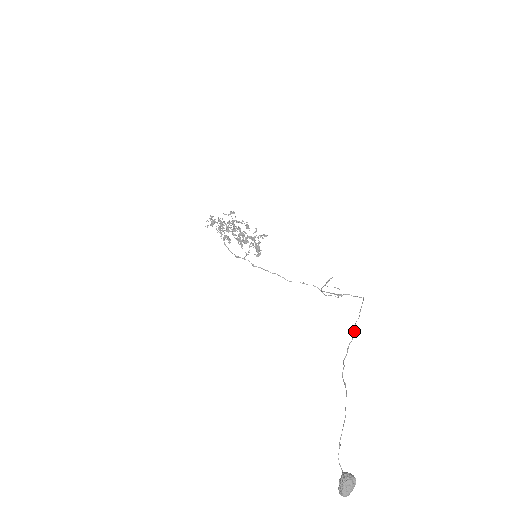
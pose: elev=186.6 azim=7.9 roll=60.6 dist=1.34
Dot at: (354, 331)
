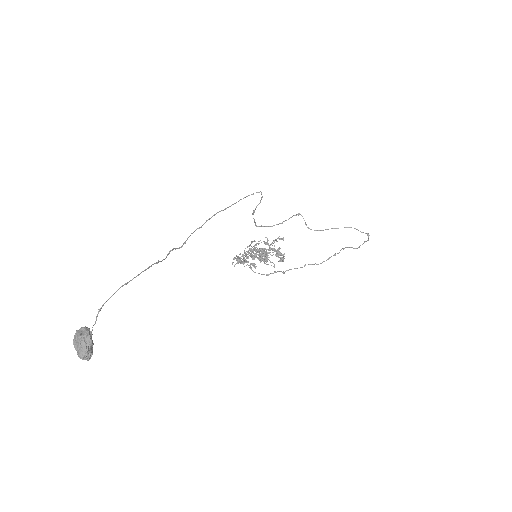
Dot at: (209, 218)
